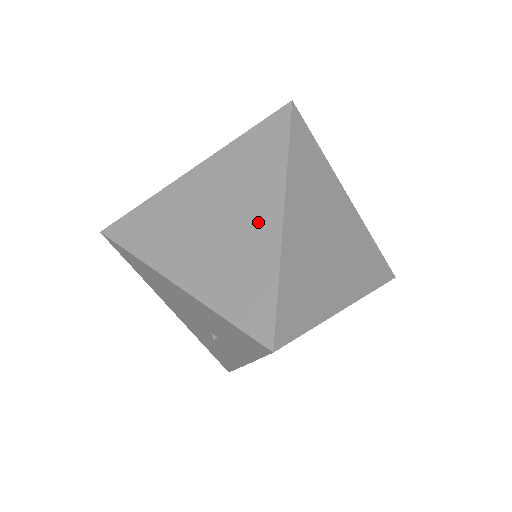
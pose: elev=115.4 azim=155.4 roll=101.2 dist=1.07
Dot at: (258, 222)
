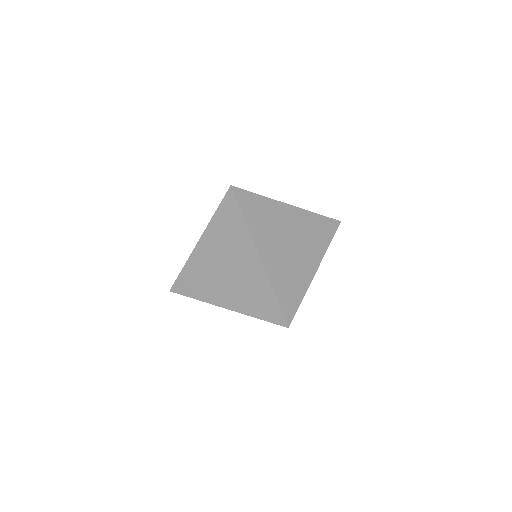
Dot at: (249, 265)
